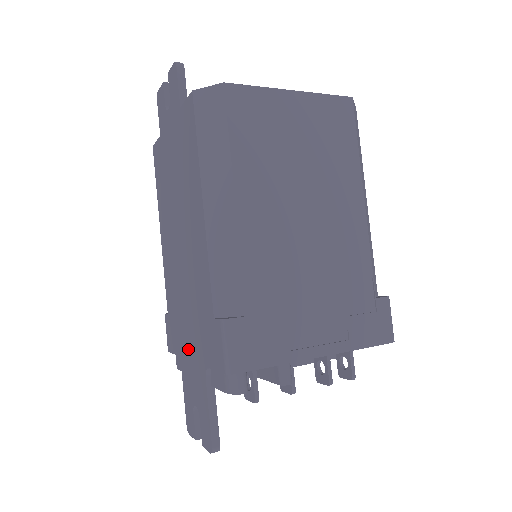
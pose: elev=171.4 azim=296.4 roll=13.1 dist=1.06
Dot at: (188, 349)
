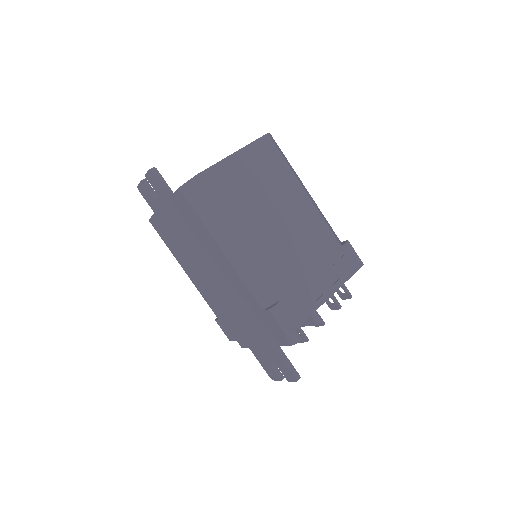
Dot at: (249, 334)
